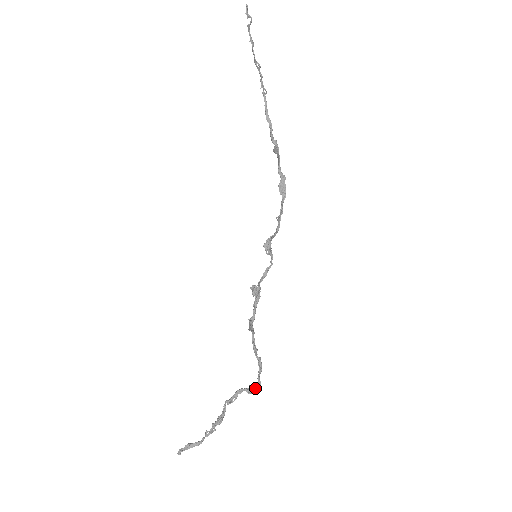
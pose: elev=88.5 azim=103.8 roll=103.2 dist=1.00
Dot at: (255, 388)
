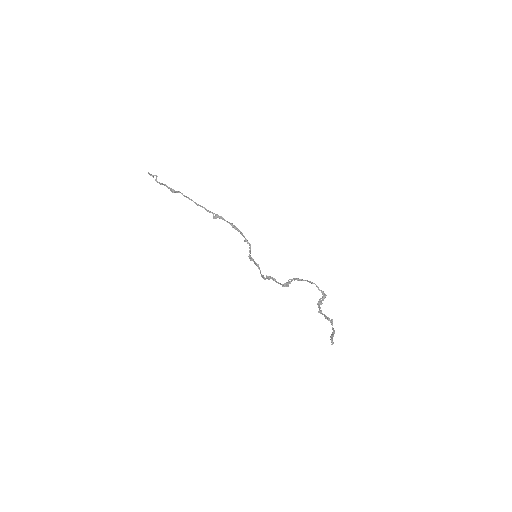
Dot at: (323, 294)
